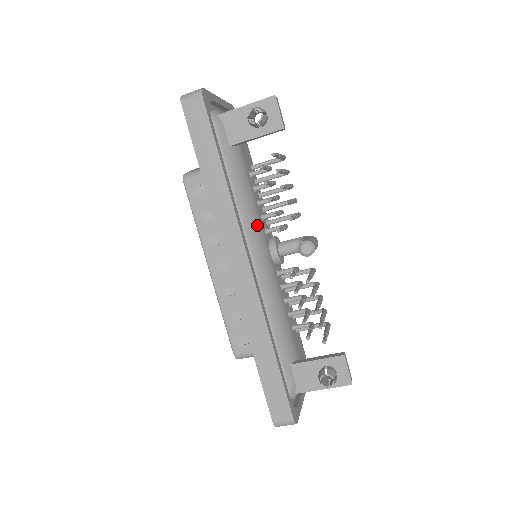
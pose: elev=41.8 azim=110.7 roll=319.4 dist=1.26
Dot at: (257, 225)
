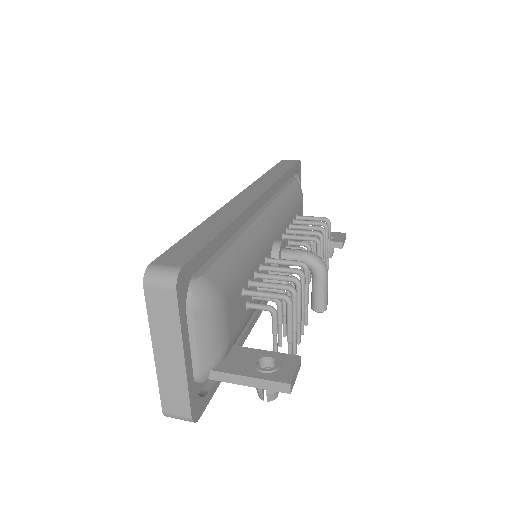
Dot at: occluded
